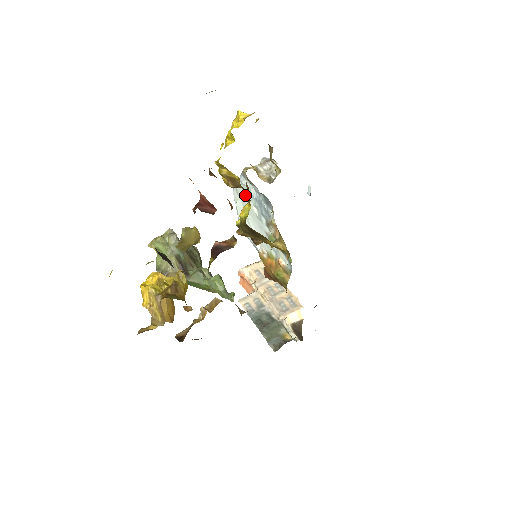
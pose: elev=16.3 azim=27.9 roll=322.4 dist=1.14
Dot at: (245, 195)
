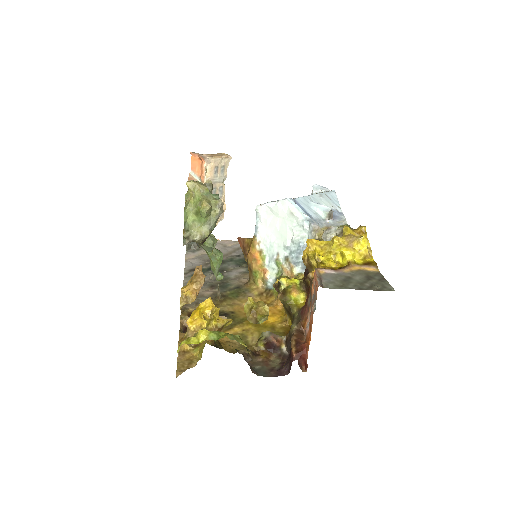
Dot at: (307, 282)
